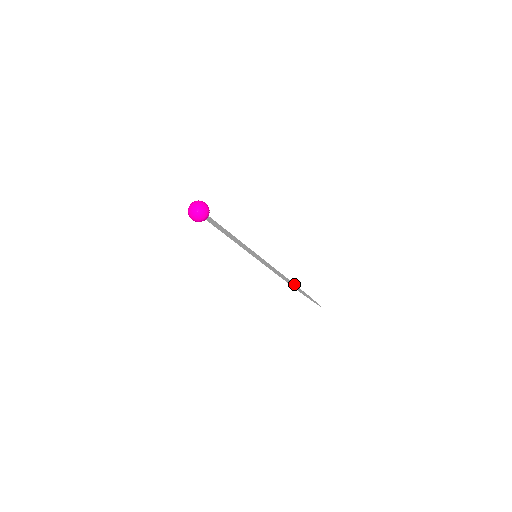
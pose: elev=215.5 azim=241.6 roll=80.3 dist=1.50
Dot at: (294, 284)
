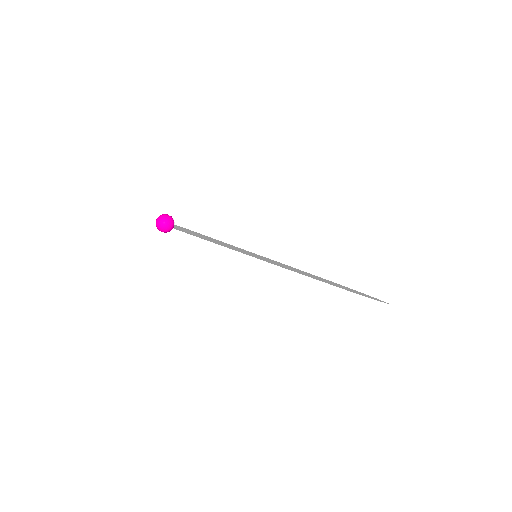
Dot at: (327, 280)
